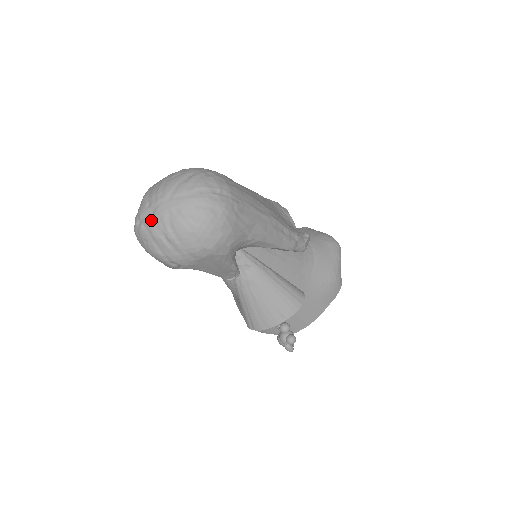
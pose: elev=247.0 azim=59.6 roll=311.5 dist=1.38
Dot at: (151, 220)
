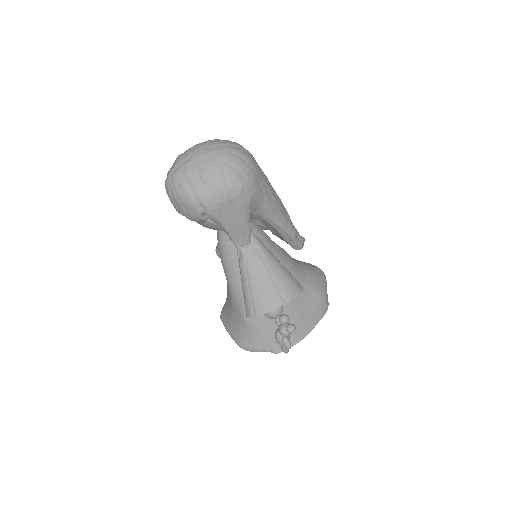
Dot at: (187, 164)
